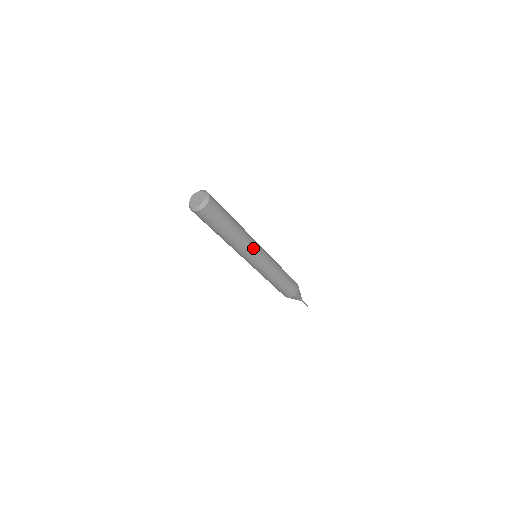
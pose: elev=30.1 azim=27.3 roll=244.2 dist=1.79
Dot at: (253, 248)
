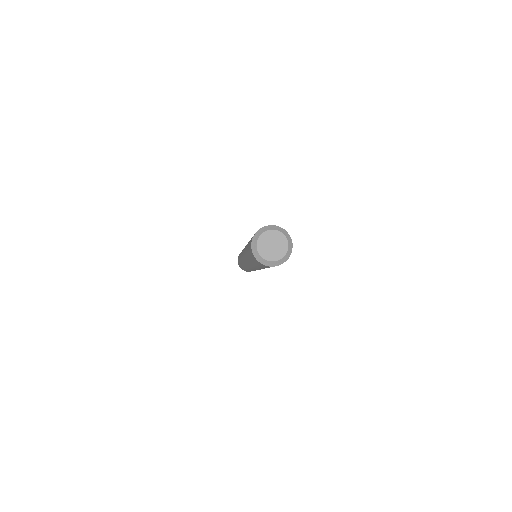
Dot at: occluded
